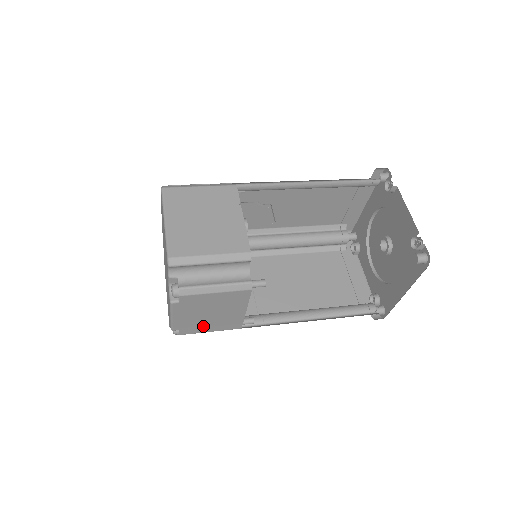
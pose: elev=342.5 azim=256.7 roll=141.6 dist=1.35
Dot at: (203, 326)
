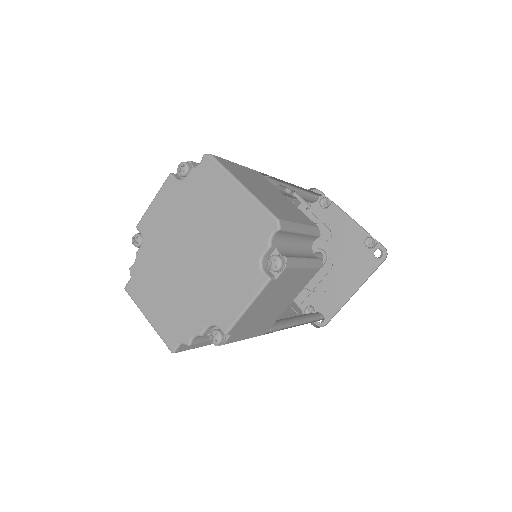
Dot at: (250, 328)
